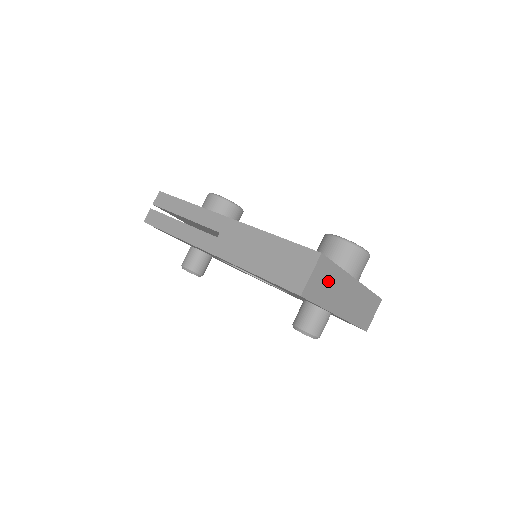
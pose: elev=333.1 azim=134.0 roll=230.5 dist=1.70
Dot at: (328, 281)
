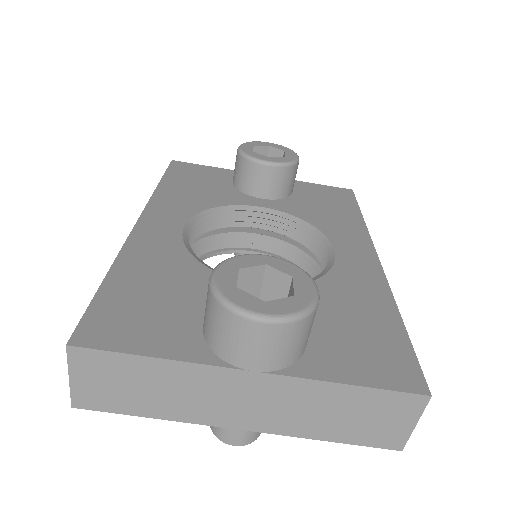
Dot at: (140, 382)
